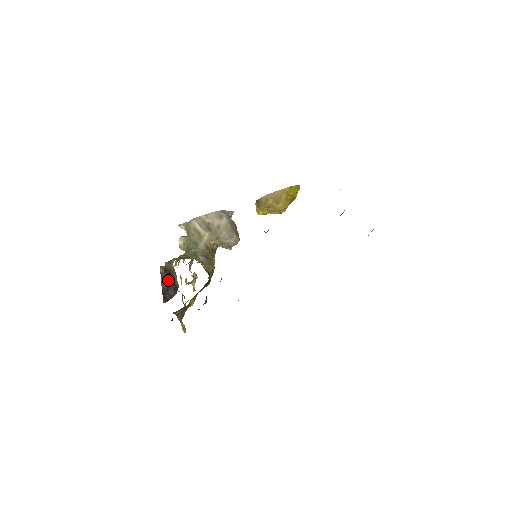
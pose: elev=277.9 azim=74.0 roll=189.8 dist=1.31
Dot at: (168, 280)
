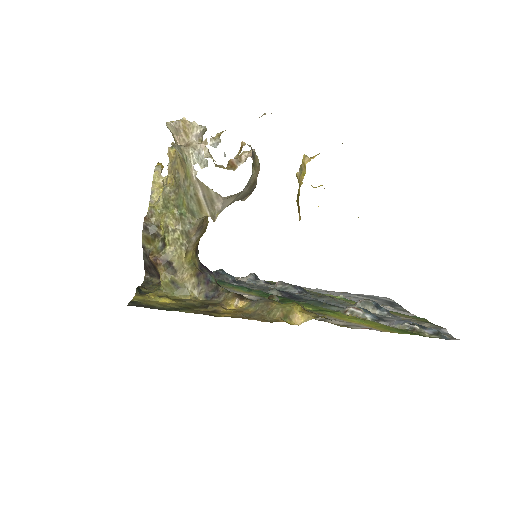
Dot at: (152, 267)
